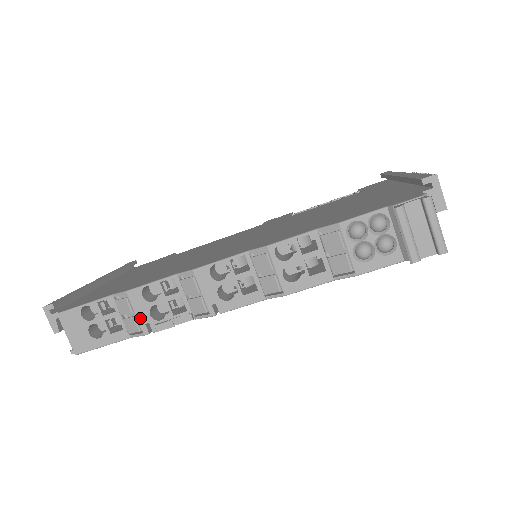
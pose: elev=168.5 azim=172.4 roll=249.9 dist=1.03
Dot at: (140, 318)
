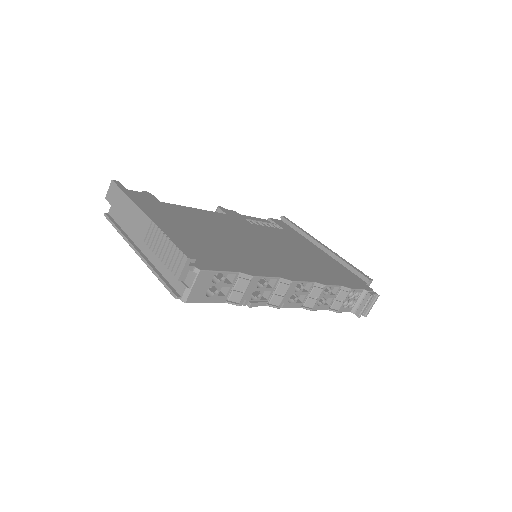
Dot at: (246, 295)
